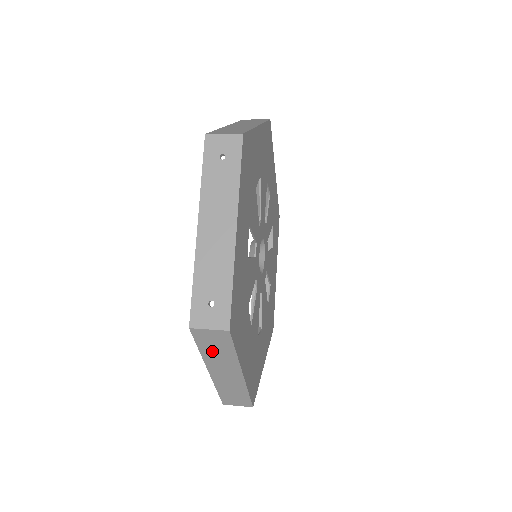
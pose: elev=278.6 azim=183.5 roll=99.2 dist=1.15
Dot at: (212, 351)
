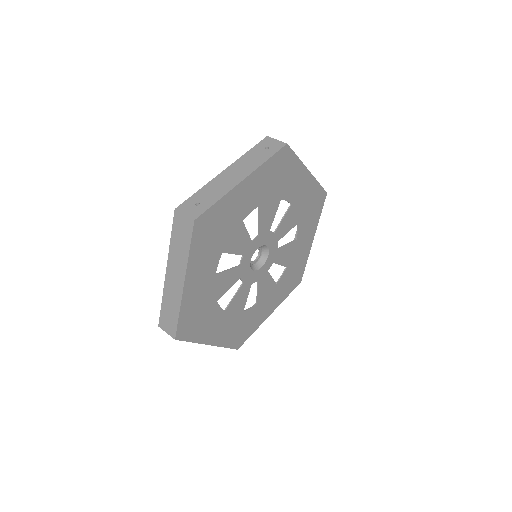
Dot at: (177, 243)
